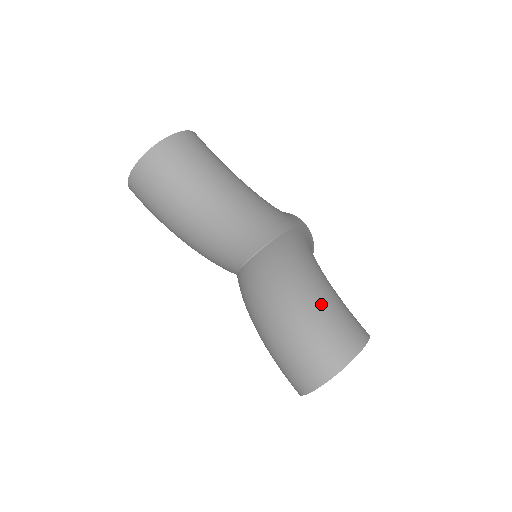
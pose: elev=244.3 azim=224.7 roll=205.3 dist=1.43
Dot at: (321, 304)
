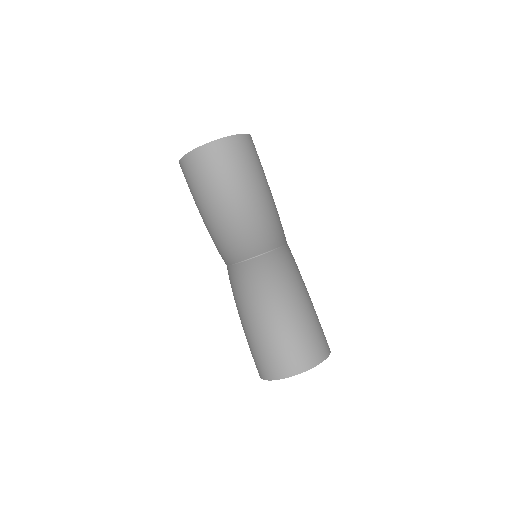
Dot at: (308, 313)
